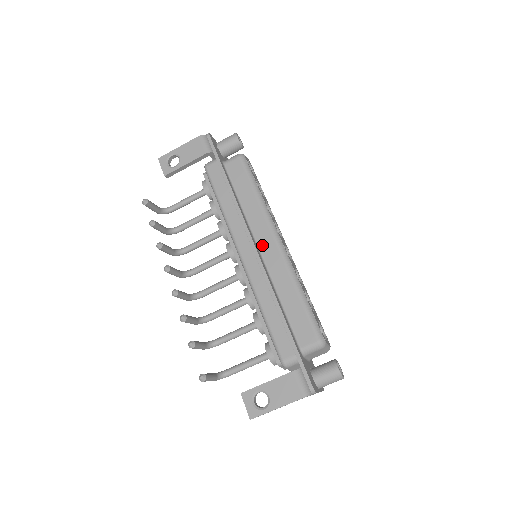
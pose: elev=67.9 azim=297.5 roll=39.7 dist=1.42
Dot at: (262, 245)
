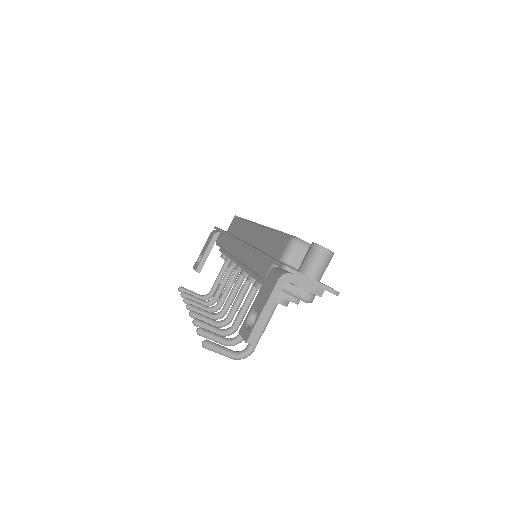
Dot at: (248, 239)
